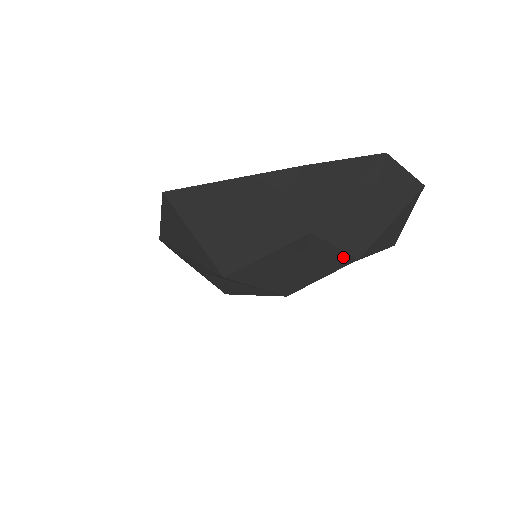
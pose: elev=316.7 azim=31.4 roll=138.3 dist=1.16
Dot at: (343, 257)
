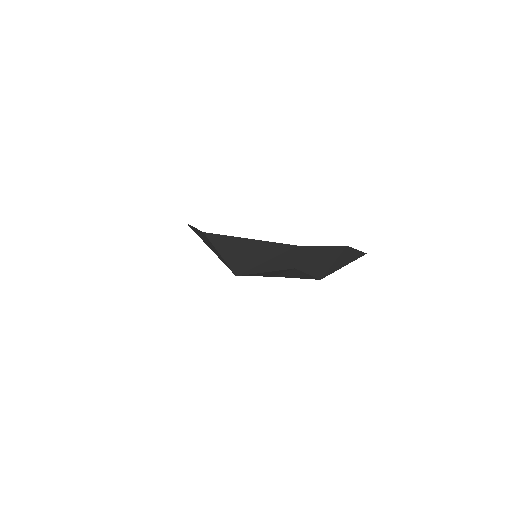
Dot at: (311, 277)
